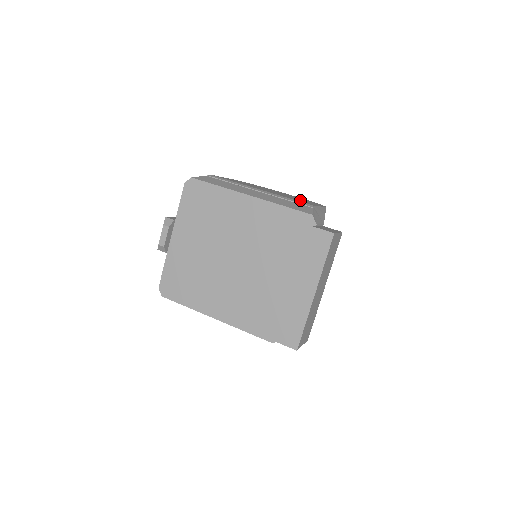
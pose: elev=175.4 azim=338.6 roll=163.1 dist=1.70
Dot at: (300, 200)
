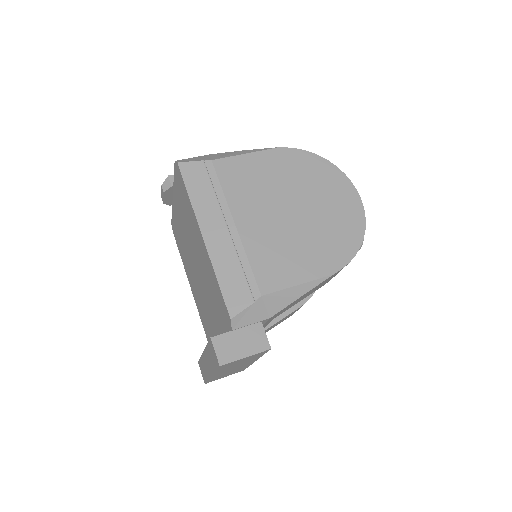
Dot at: (287, 257)
